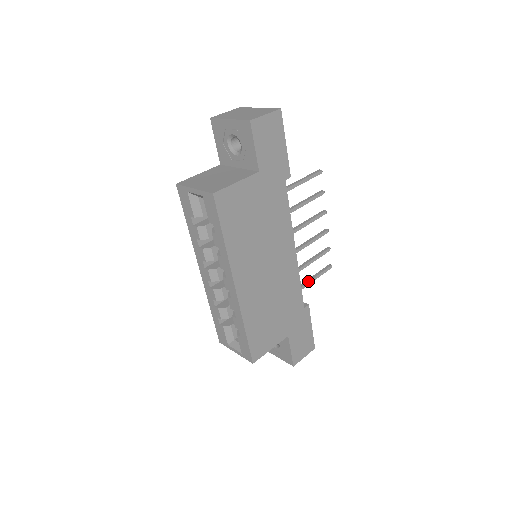
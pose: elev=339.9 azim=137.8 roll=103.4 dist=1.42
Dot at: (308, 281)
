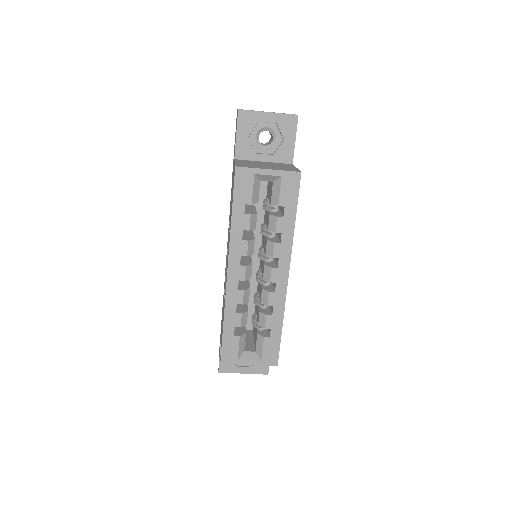
Dot at: occluded
